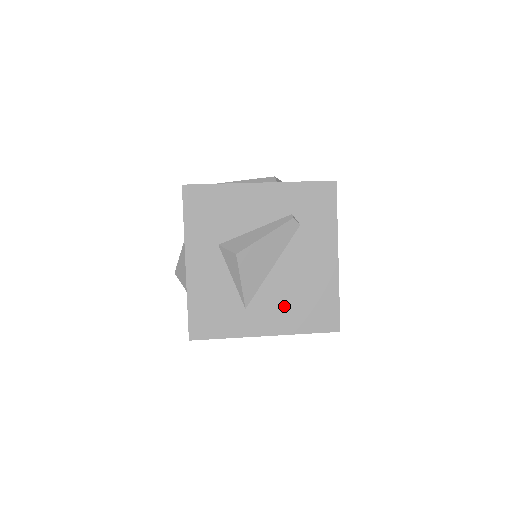
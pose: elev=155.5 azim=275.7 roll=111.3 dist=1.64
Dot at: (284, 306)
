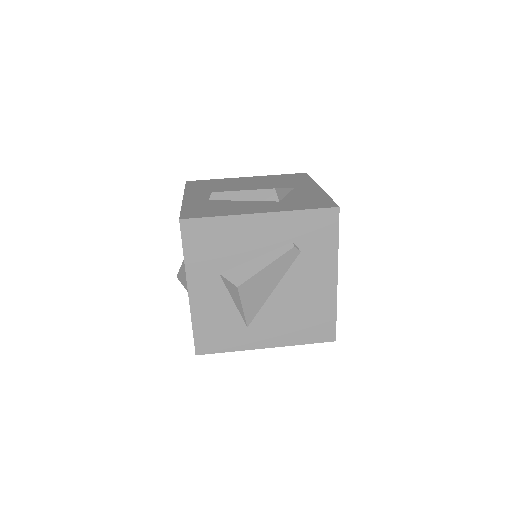
Dot at: (284, 323)
